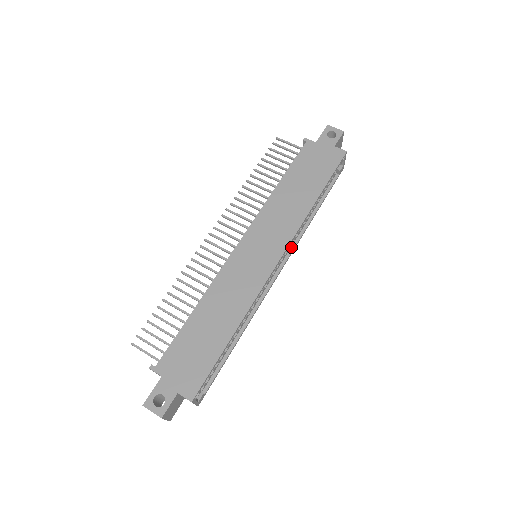
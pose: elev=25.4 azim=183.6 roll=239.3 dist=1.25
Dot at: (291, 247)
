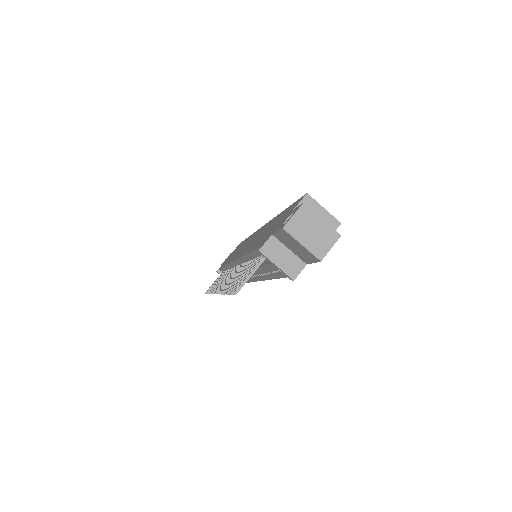
Dot at: occluded
